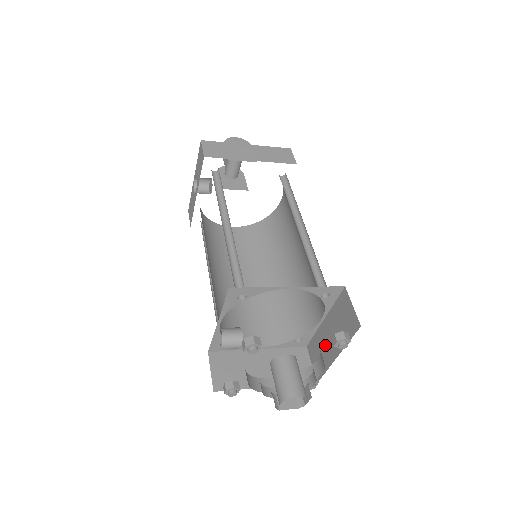
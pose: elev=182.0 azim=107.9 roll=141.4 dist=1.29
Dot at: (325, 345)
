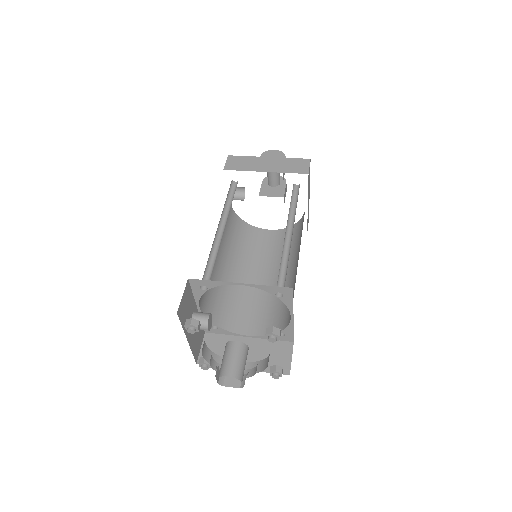
Dot at: occluded
